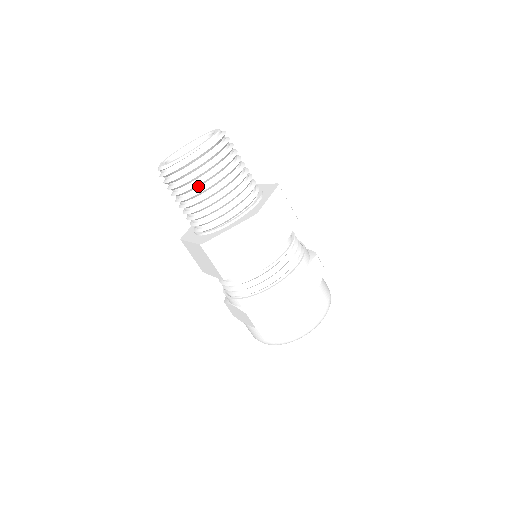
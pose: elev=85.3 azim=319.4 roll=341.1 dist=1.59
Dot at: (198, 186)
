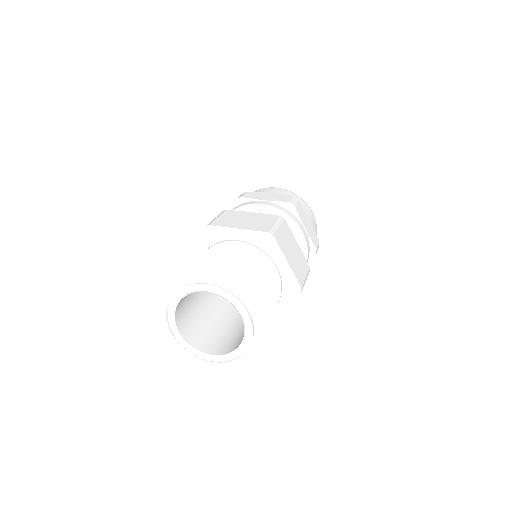
Dot at: occluded
